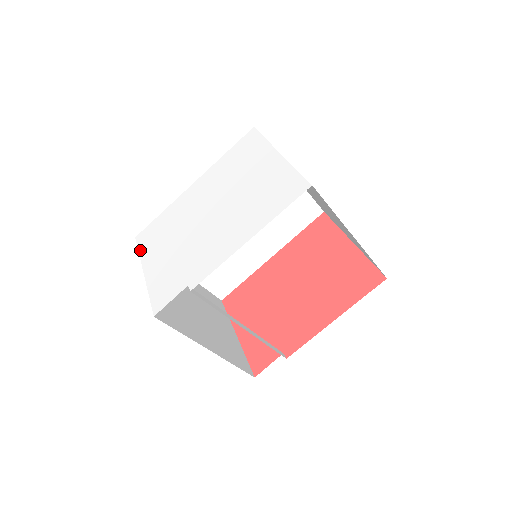
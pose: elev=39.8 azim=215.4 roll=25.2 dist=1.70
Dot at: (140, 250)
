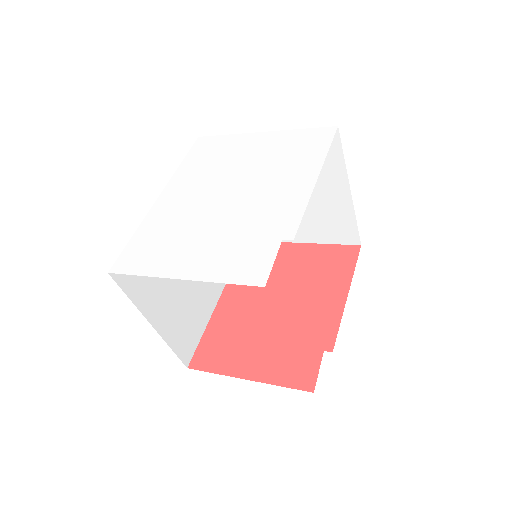
Dot at: (139, 272)
